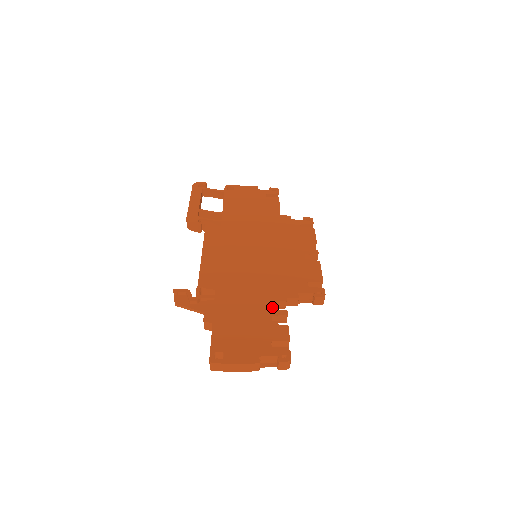
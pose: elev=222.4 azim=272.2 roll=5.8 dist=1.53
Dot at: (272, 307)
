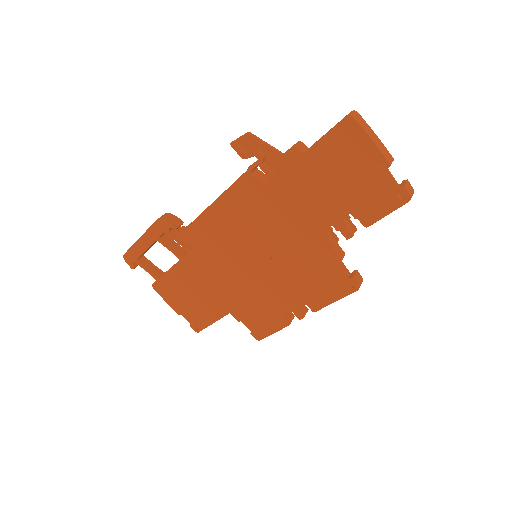
Dot at: (324, 233)
